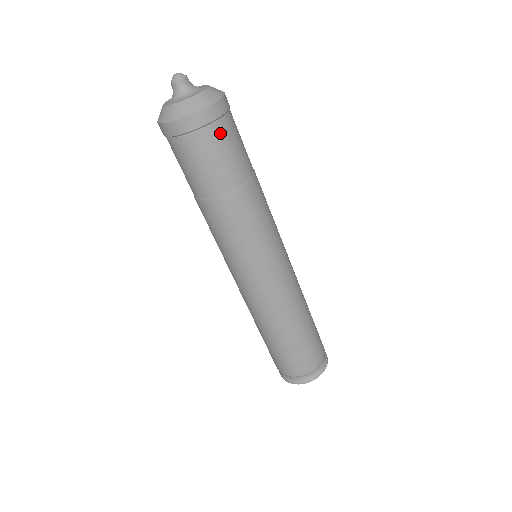
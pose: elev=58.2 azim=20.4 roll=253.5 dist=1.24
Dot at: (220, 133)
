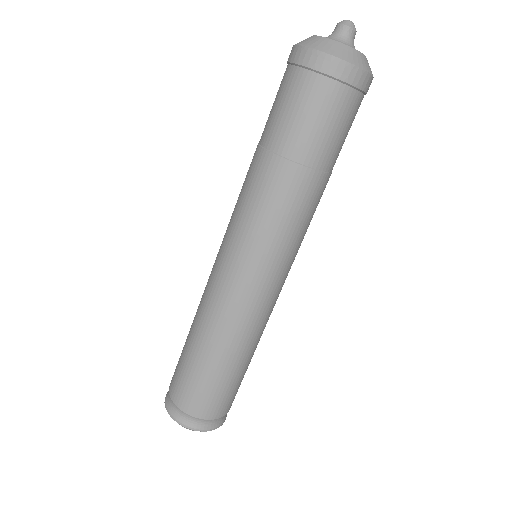
Dot at: (353, 106)
